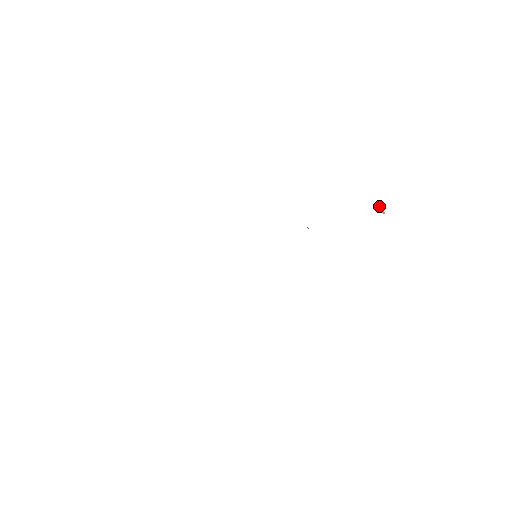
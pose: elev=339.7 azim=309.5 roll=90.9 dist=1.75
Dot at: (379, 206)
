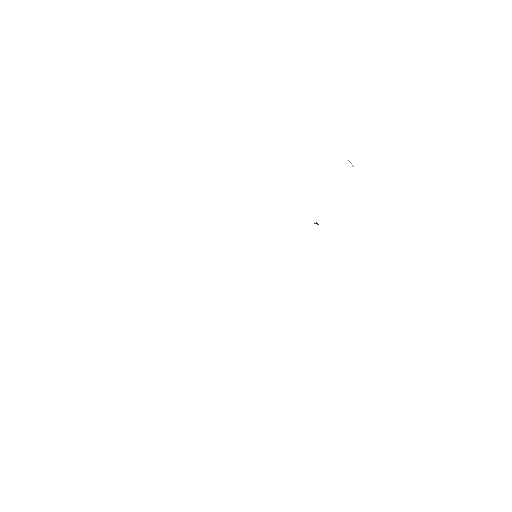
Dot at: occluded
